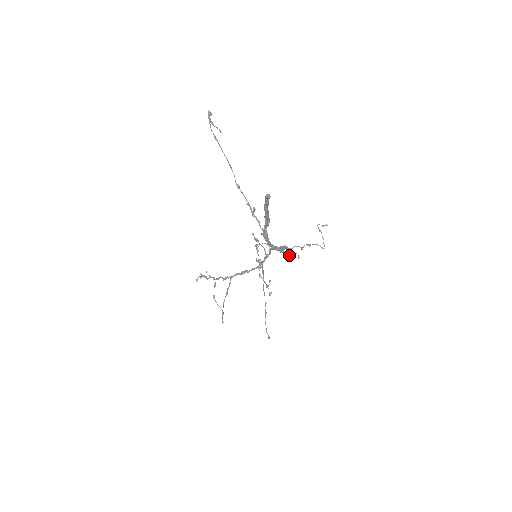
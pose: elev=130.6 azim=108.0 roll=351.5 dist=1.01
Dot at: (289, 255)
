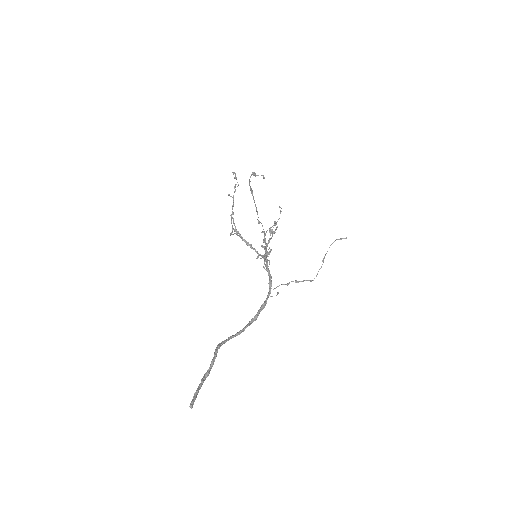
Dot at: occluded
